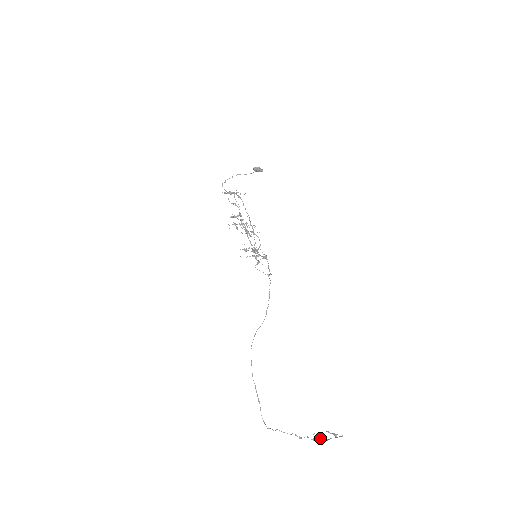
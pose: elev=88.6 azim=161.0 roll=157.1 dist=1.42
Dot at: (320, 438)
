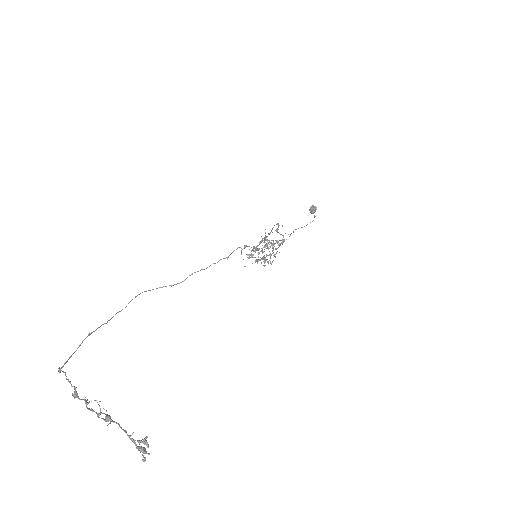
Dot at: occluded
